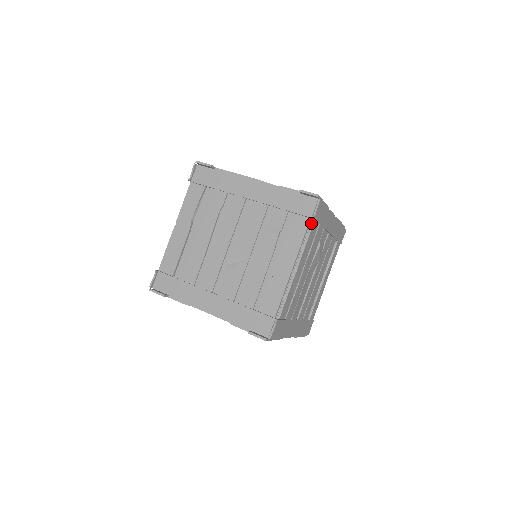
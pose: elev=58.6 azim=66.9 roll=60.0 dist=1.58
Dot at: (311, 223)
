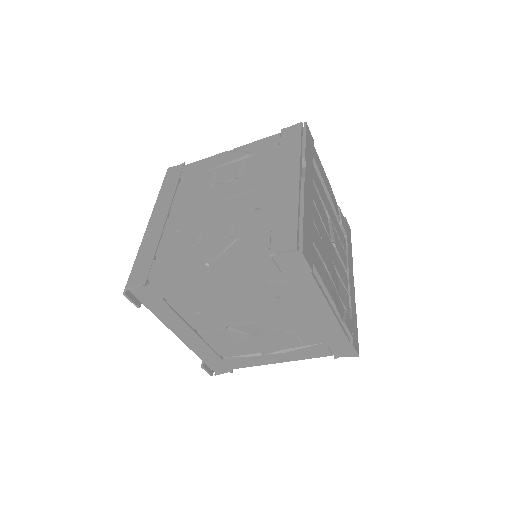
Dot at: (329, 353)
